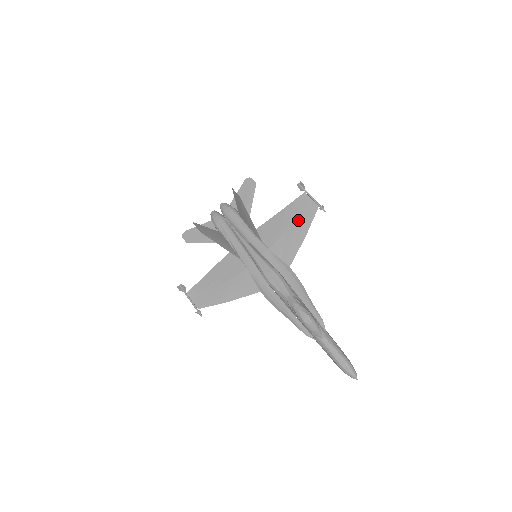
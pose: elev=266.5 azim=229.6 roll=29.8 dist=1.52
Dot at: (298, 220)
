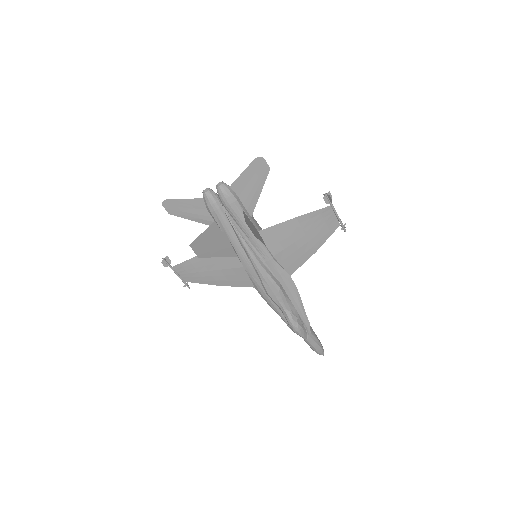
Dot at: (313, 235)
